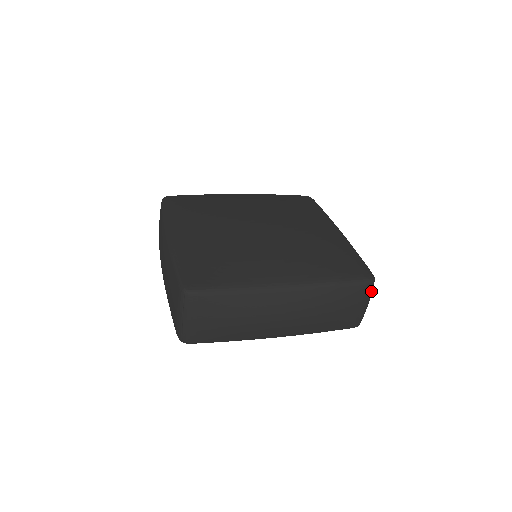
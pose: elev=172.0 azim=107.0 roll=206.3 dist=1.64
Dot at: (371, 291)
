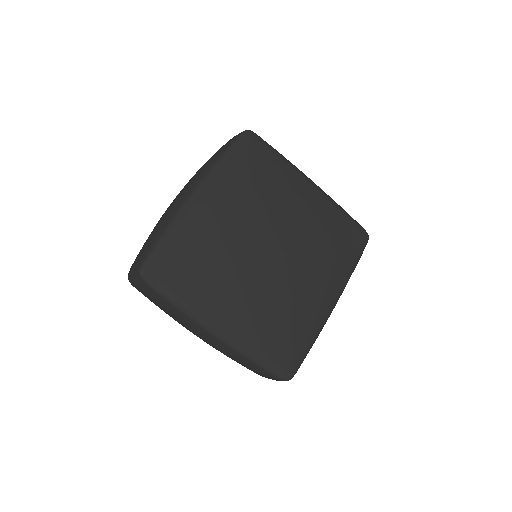
Dot at: occluded
